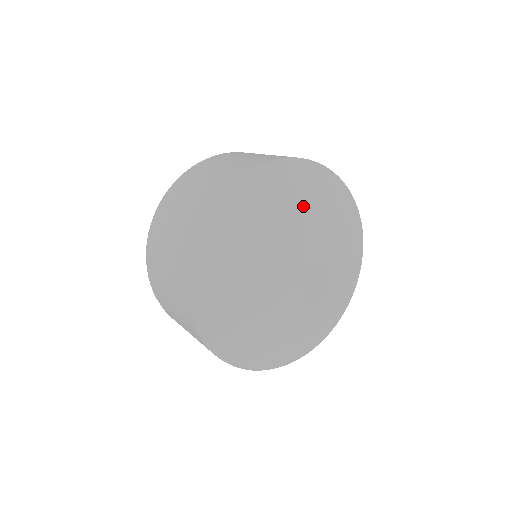
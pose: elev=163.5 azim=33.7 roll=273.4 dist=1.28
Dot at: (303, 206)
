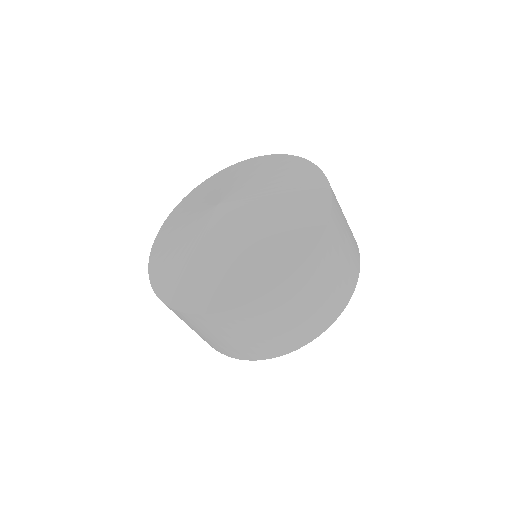
Dot at: (203, 194)
